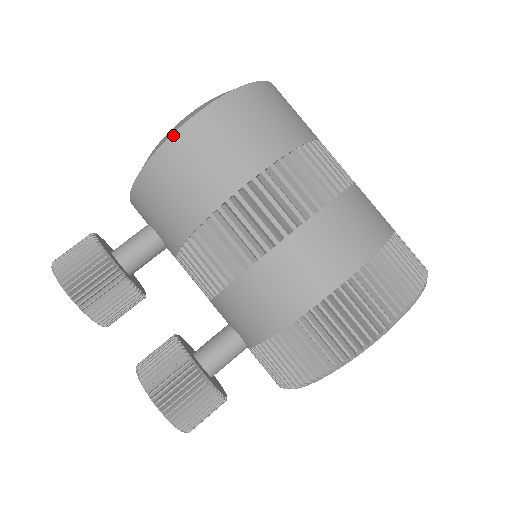
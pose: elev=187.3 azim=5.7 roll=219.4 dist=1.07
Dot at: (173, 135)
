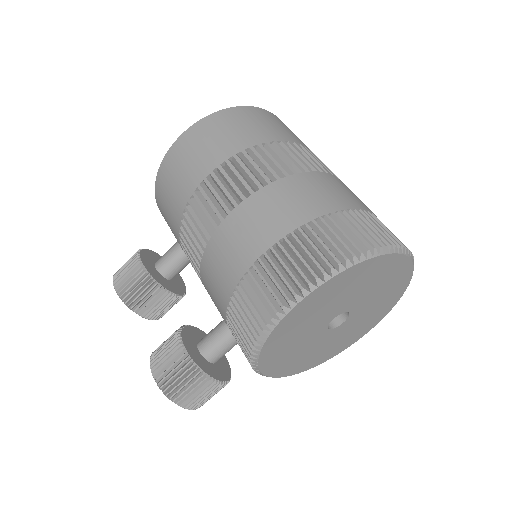
Dot at: (162, 161)
